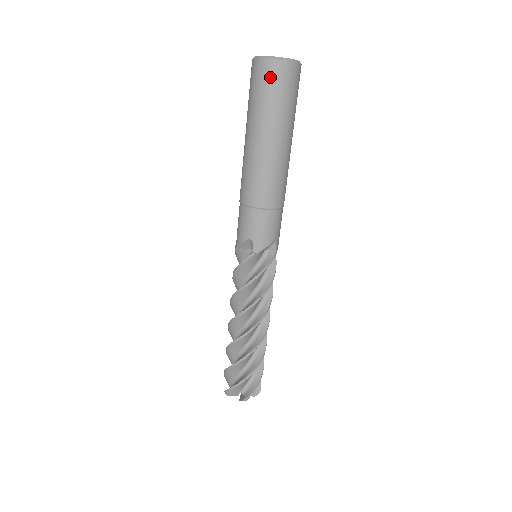
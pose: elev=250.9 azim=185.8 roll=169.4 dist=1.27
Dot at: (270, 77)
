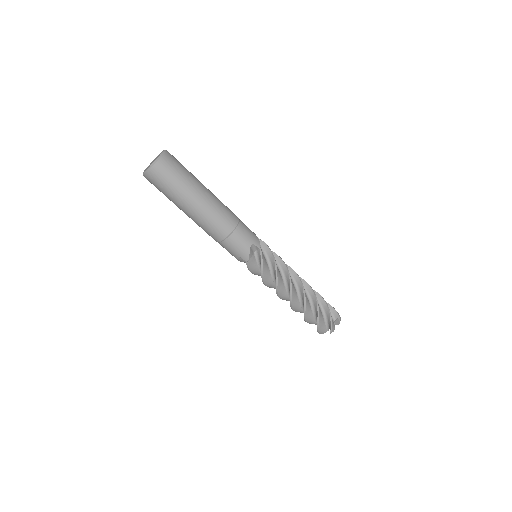
Dot at: (155, 181)
